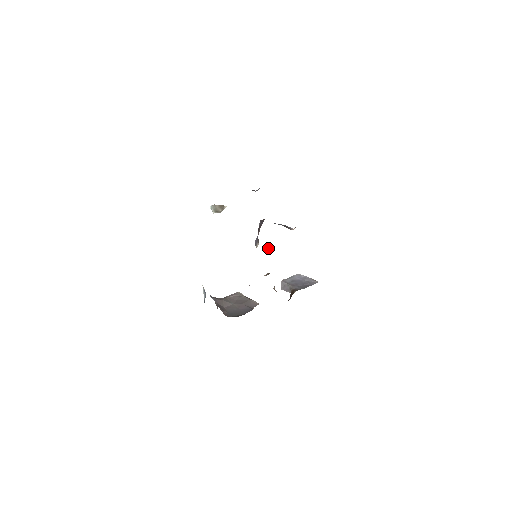
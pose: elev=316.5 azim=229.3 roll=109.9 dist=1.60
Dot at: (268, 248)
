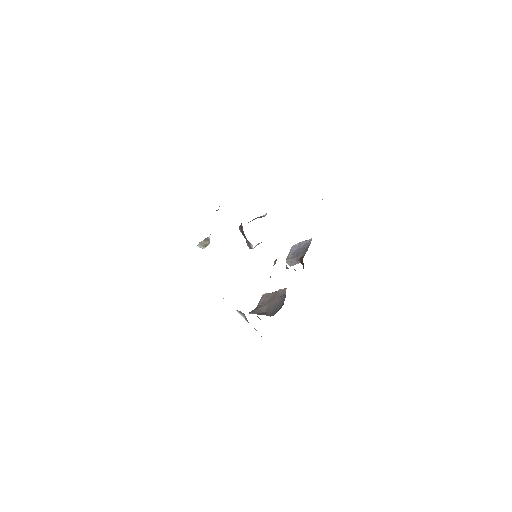
Dot at: occluded
